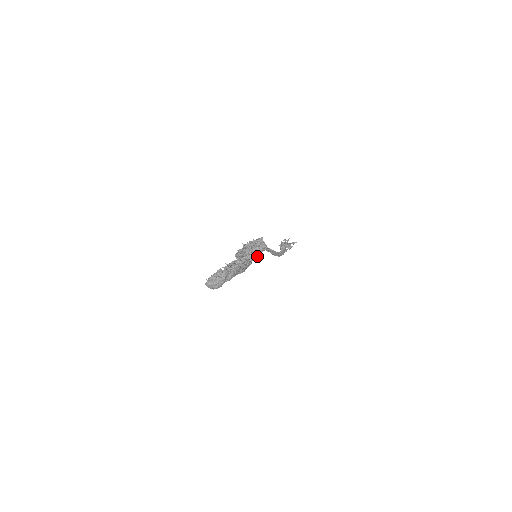
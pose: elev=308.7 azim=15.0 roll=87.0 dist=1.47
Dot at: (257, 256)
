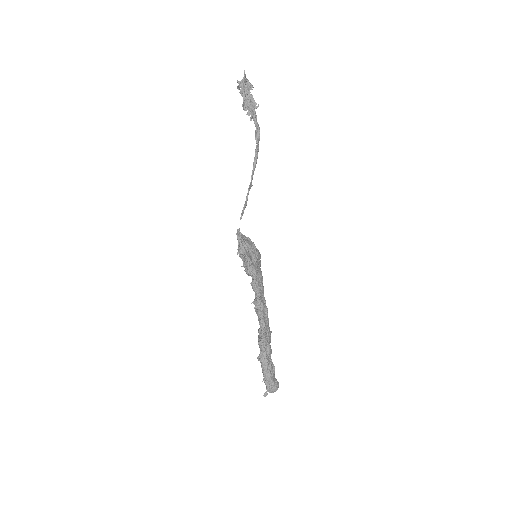
Dot at: (256, 261)
